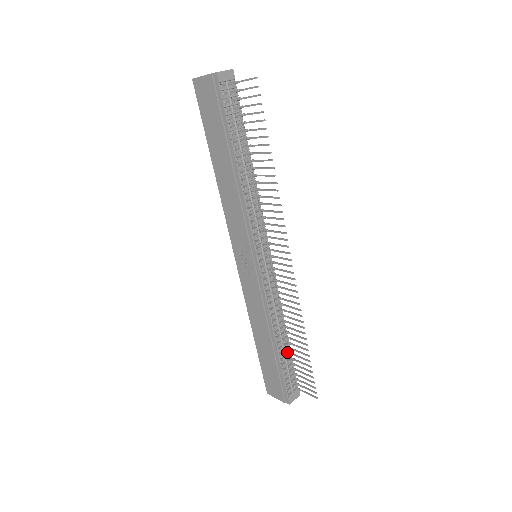
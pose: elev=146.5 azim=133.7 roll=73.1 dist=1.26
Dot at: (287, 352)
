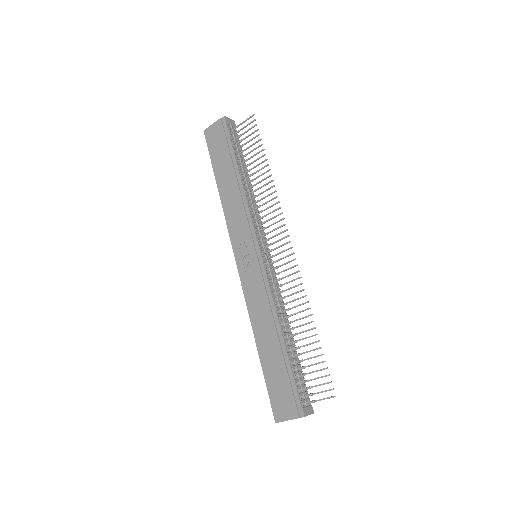
Dot at: (294, 353)
